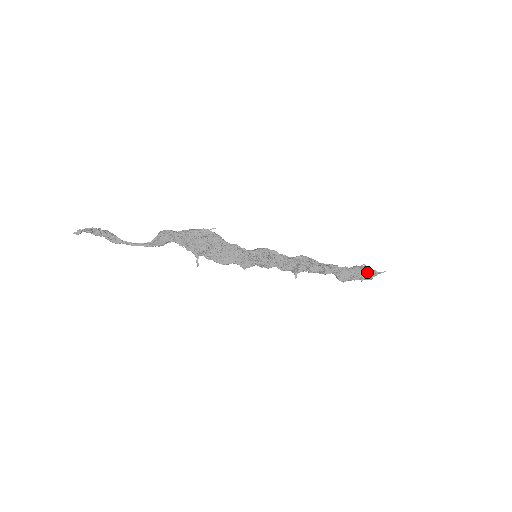
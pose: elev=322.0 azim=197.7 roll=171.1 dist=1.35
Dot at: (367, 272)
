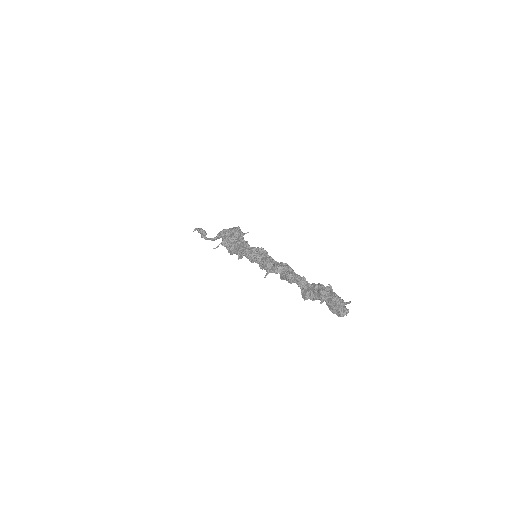
Dot at: (325, 289)
